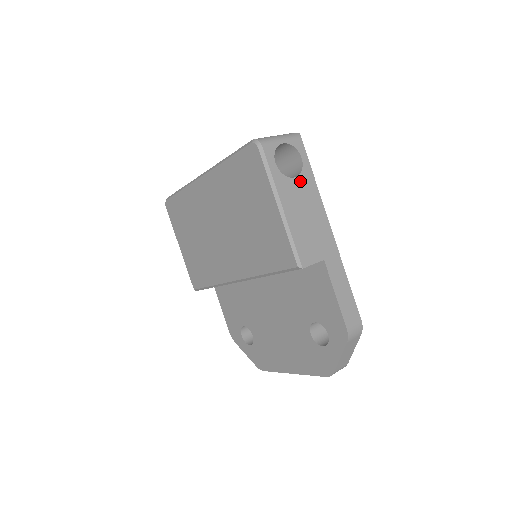
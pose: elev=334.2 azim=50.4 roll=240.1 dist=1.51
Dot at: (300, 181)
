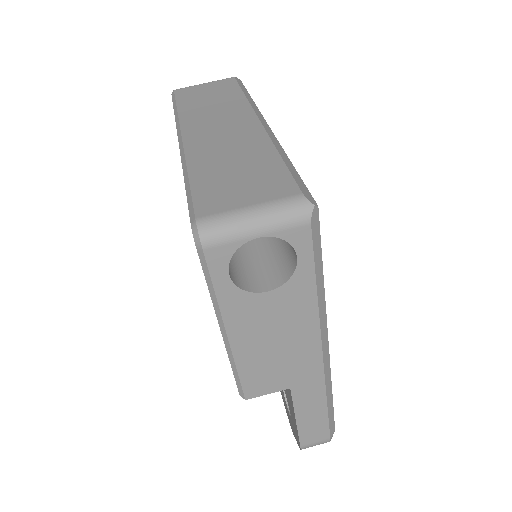
Dot at: (280, 295)
